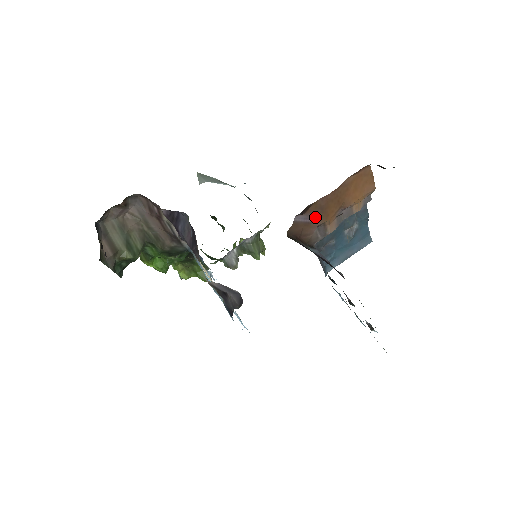
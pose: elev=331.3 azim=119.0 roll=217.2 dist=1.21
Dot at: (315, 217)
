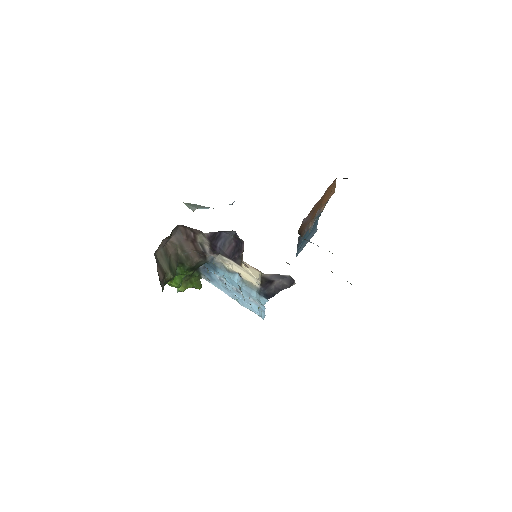
Dot at: (309, 218)
